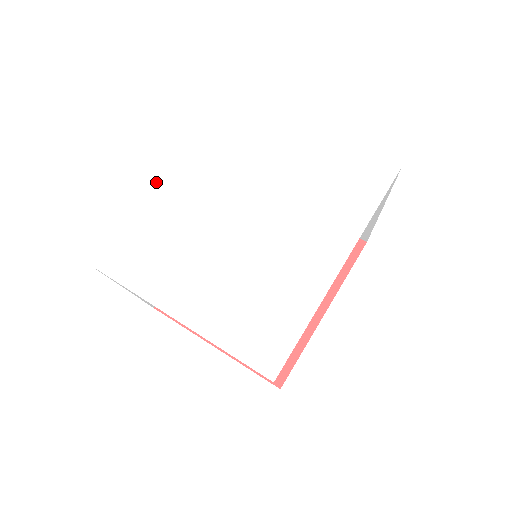
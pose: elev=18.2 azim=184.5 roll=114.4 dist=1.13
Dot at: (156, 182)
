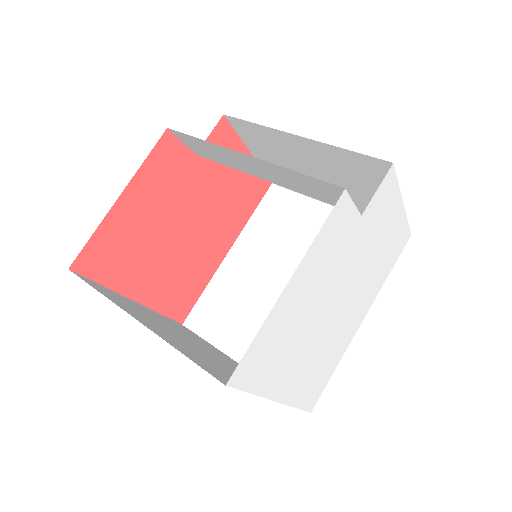
Dot at: (302, 268)
